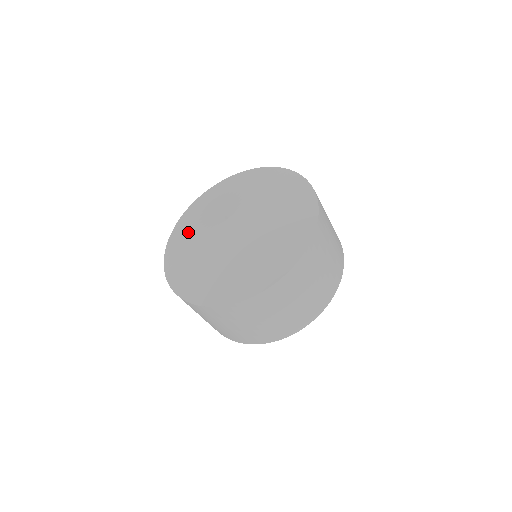
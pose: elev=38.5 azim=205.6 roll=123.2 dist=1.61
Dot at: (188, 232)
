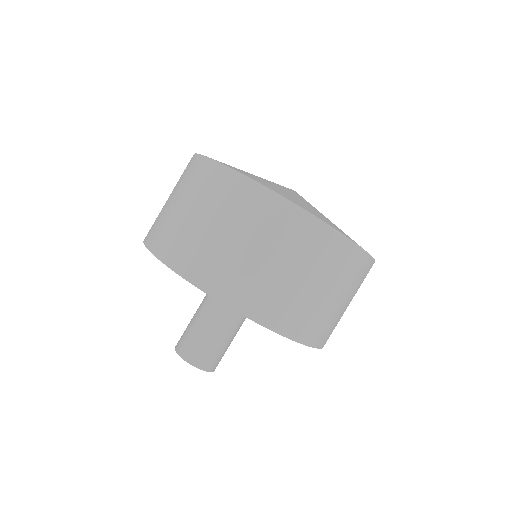
Dot at: occluded
